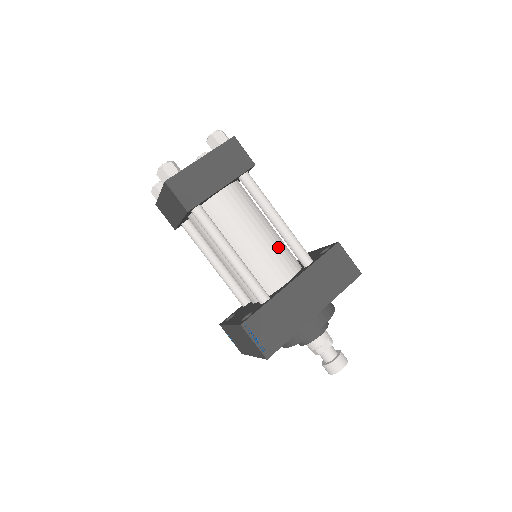
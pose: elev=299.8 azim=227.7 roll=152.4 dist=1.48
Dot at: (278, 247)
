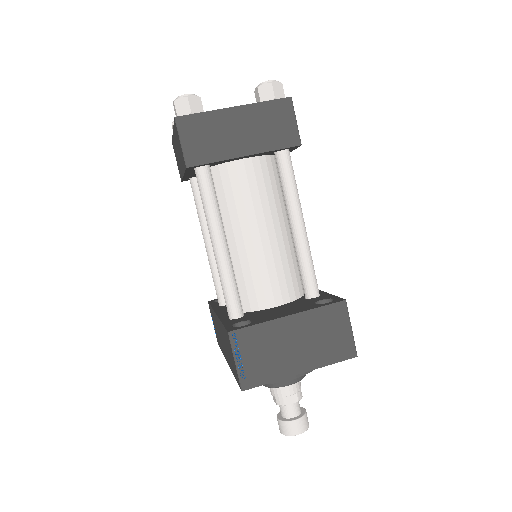
Dot at: occluded
